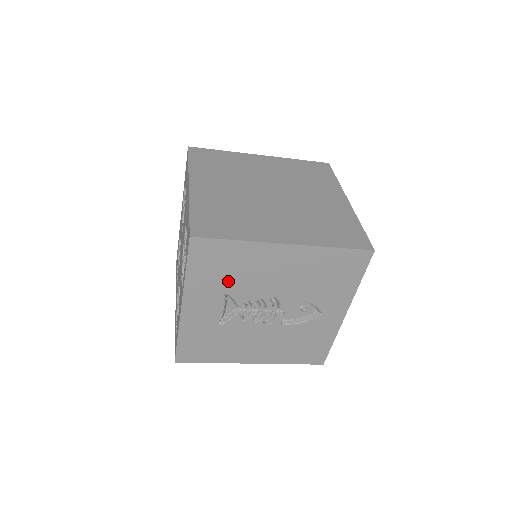
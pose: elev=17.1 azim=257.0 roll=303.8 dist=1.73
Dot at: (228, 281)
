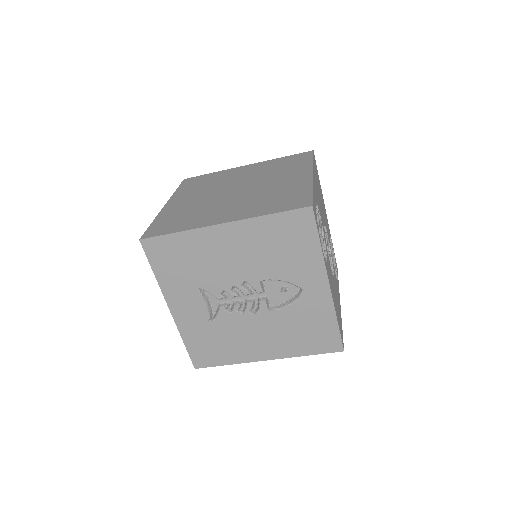
Dot at: (193, 274)
